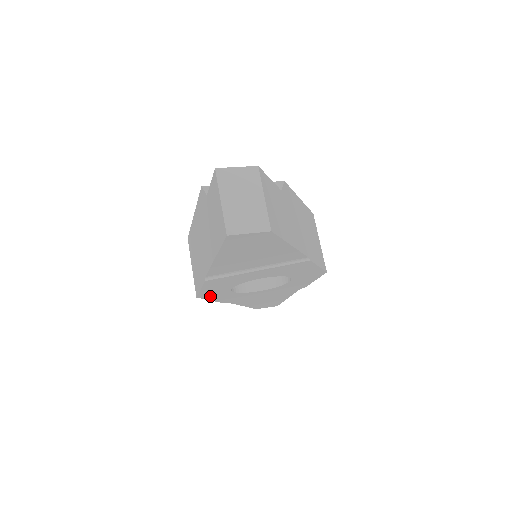
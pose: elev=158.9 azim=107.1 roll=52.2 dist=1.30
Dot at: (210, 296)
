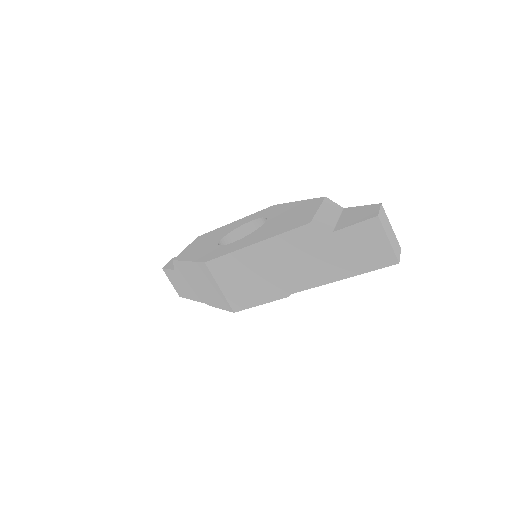
Dot at: occluded
